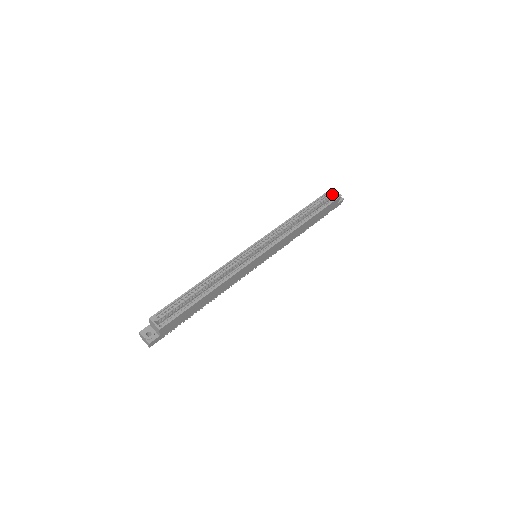
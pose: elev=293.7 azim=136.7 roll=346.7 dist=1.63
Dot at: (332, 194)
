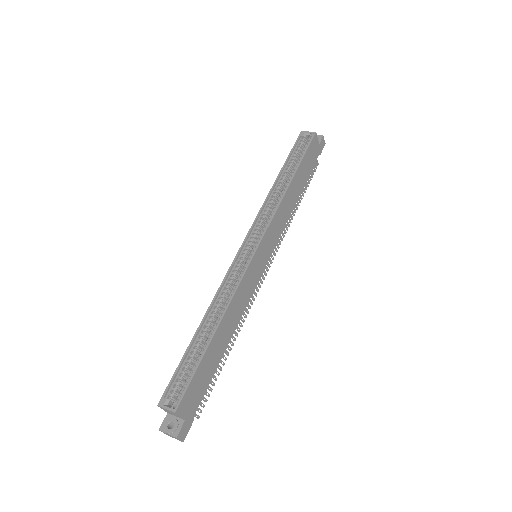
Dot at: (305, 138)
